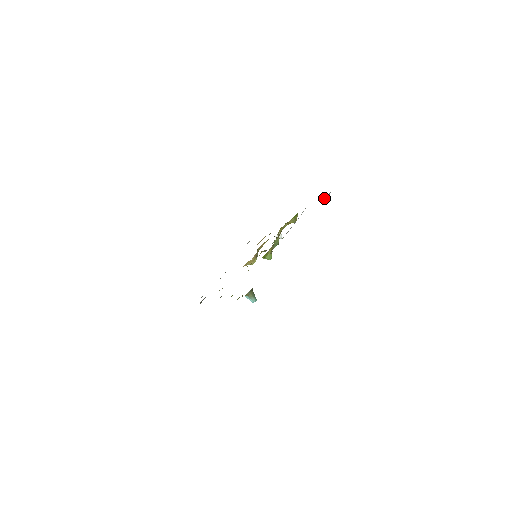
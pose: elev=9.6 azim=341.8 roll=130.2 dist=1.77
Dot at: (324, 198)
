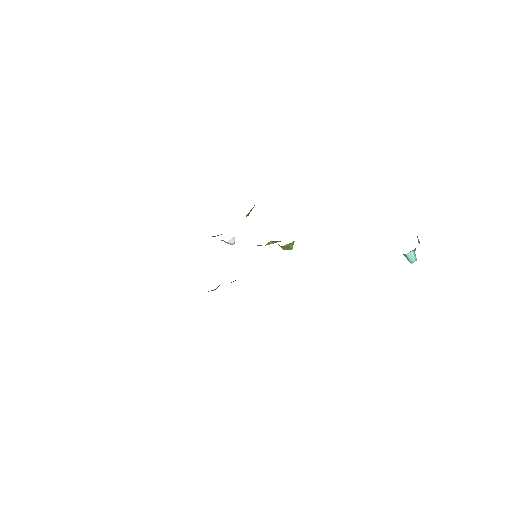
Dot at: occluded
